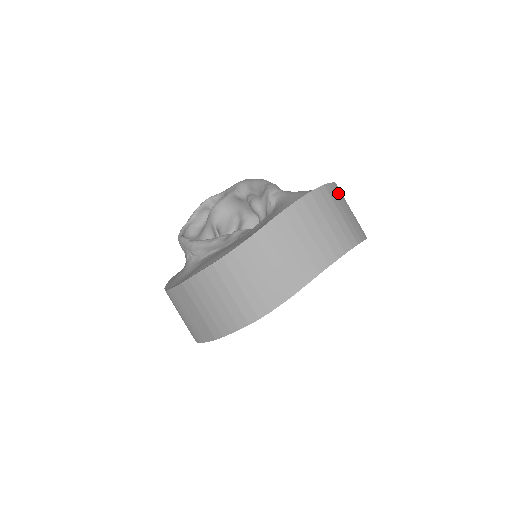
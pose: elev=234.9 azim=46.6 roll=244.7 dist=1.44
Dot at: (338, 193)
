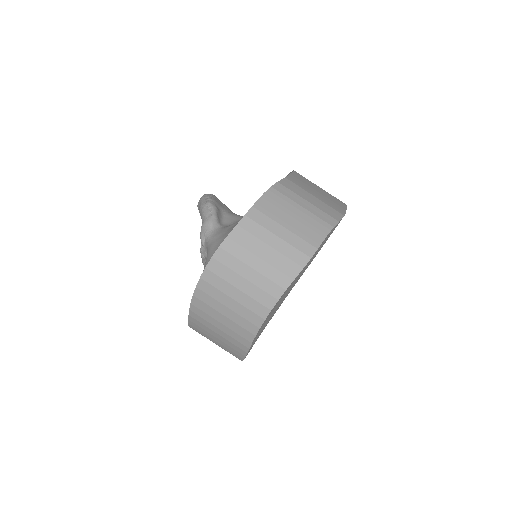
Dot at: (248, 234)
